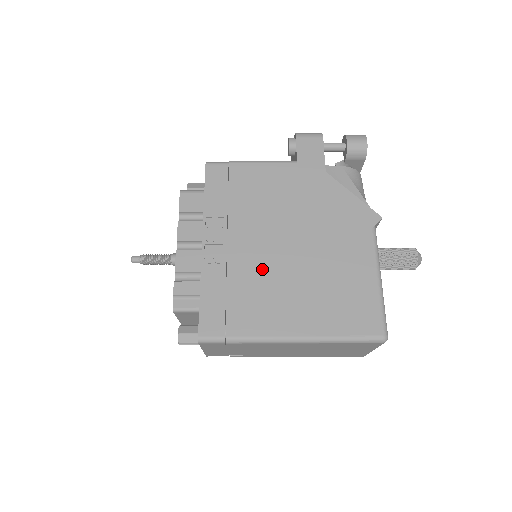
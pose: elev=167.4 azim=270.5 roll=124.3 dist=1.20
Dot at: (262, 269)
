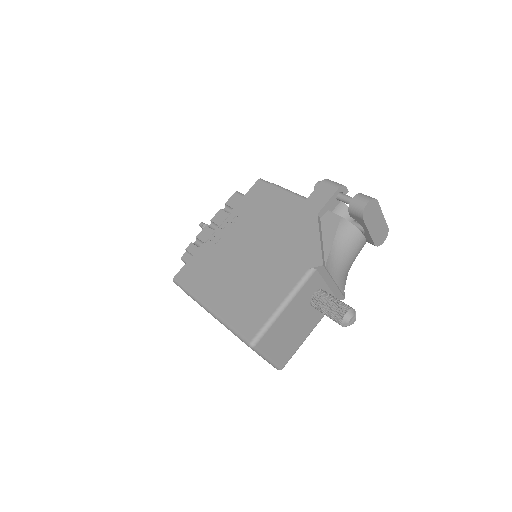
Dot at: (229, 258)
